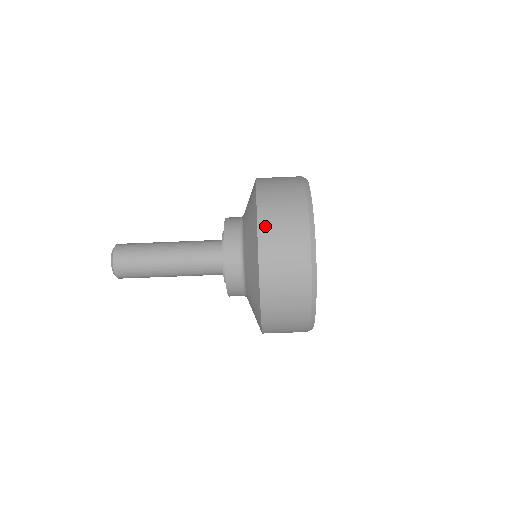
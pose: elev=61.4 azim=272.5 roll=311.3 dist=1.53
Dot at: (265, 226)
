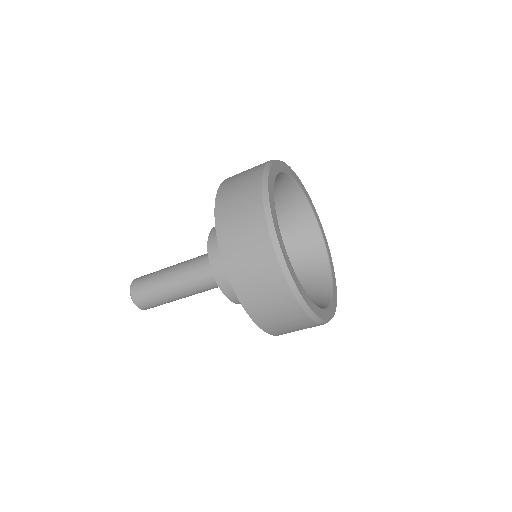
Dot at: (221, 215)
